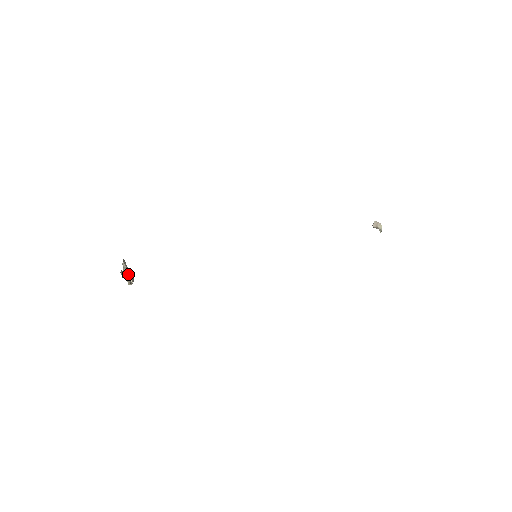
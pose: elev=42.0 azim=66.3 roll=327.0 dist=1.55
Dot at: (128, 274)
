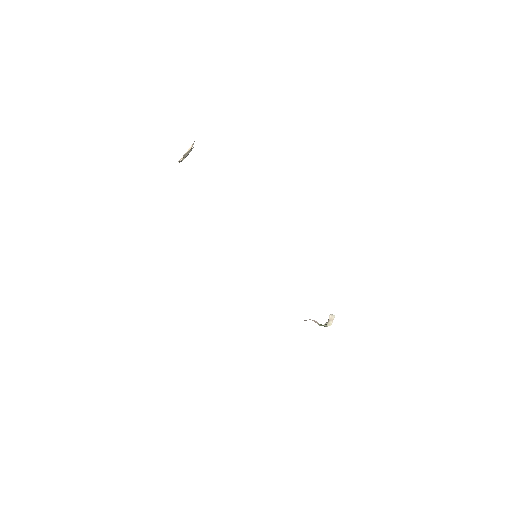
Dot at: occluded
